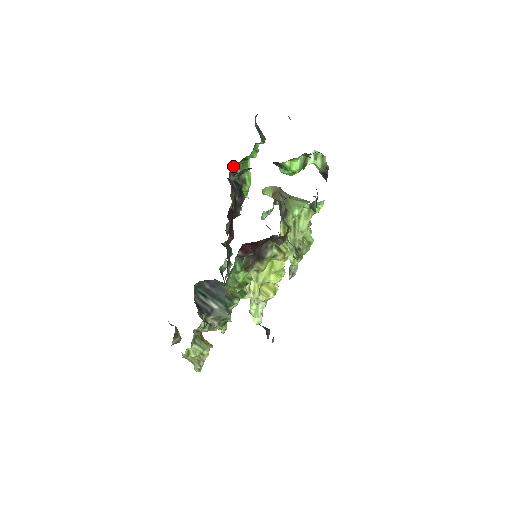
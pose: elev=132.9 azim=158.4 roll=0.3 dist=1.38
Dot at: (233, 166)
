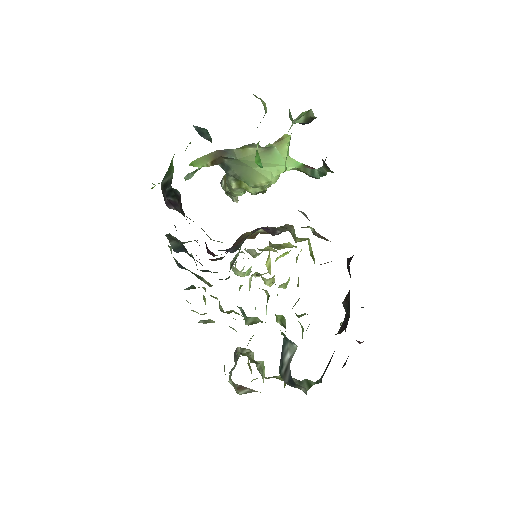
Dot at: occluded
